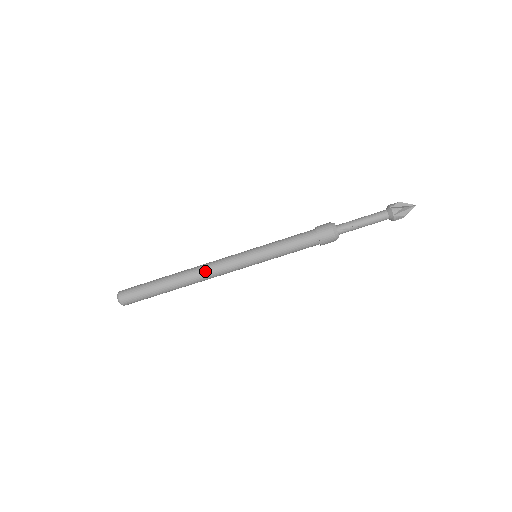
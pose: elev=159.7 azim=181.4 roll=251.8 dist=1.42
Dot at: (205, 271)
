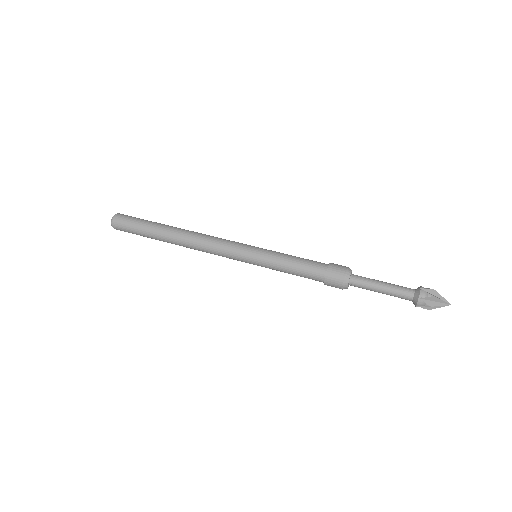
Dot at: (199, 248)
